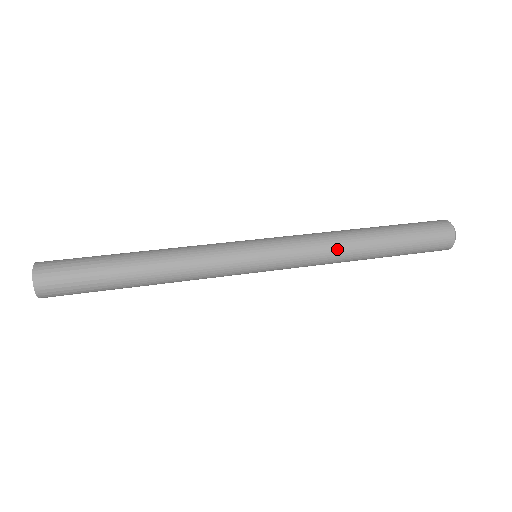
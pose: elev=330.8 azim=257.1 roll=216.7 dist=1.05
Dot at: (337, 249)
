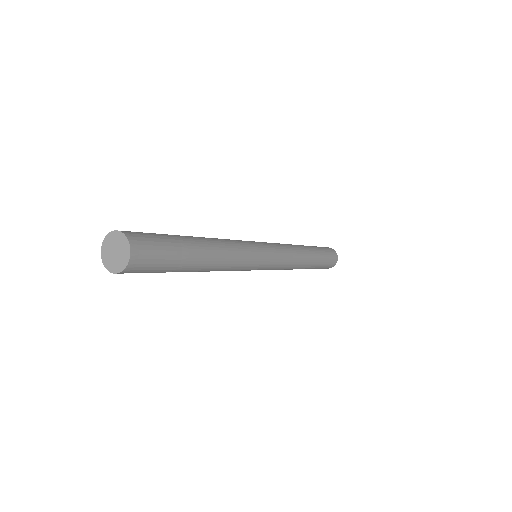
Dot at: (292, 245)
